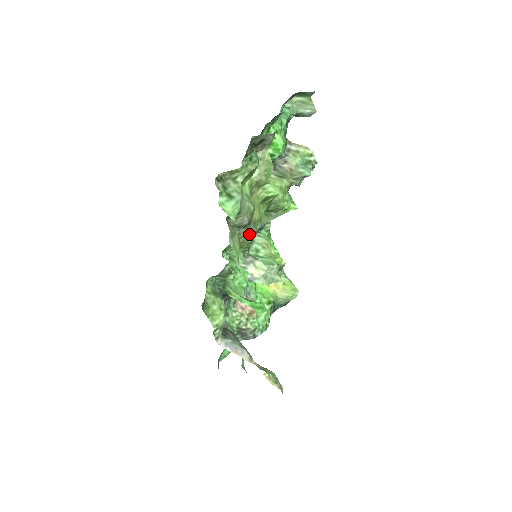
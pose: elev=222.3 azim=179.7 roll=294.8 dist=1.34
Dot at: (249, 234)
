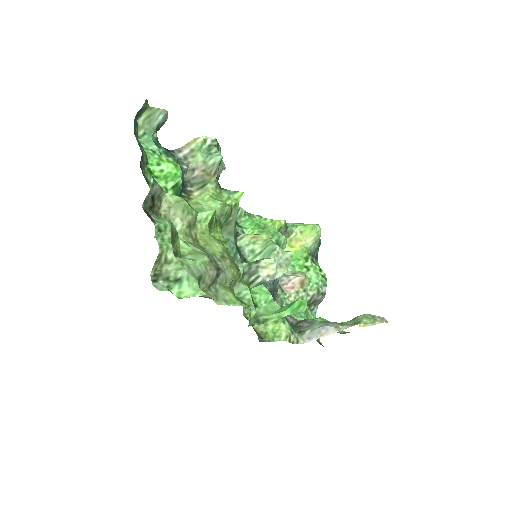
Dot at: (228, 272)
